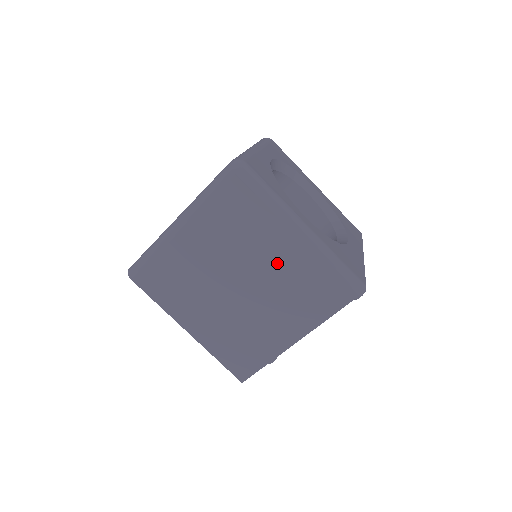
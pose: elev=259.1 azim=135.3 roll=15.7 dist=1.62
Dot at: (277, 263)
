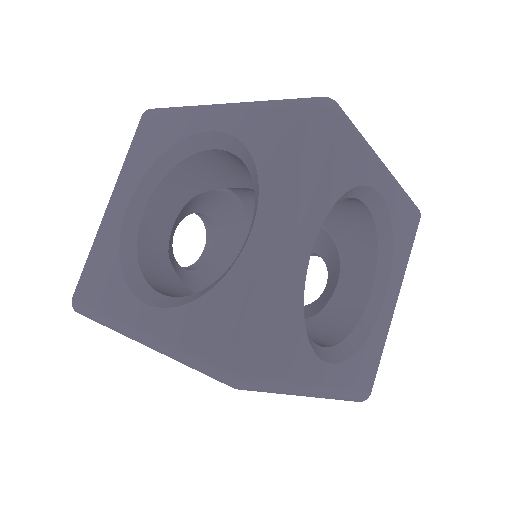
Dot at: occluded
